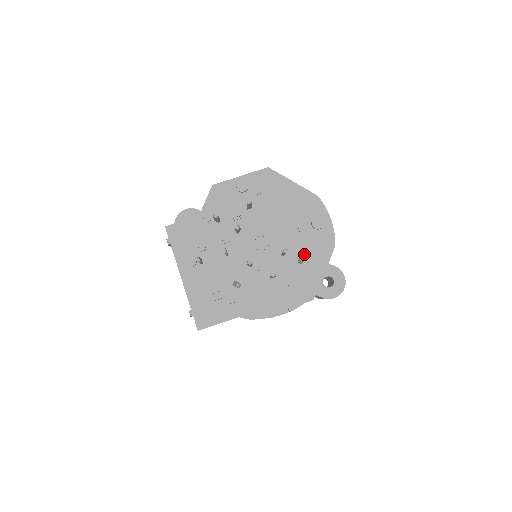
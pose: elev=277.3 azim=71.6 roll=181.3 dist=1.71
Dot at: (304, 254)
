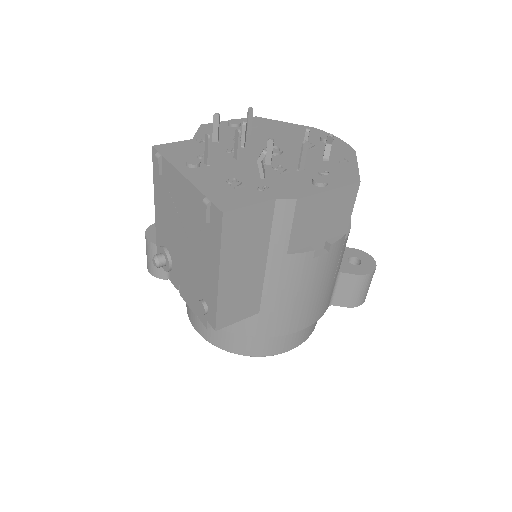
Dot at: occluded
